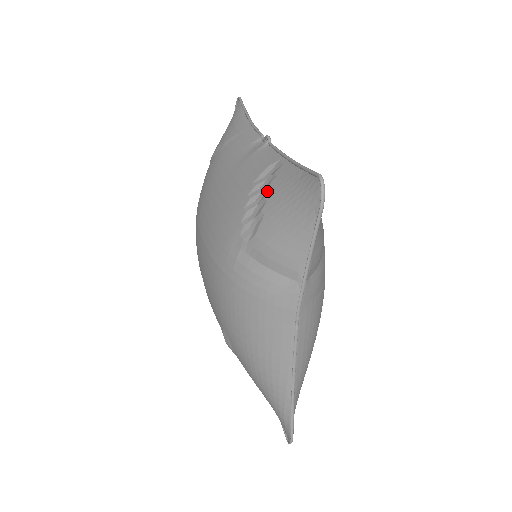
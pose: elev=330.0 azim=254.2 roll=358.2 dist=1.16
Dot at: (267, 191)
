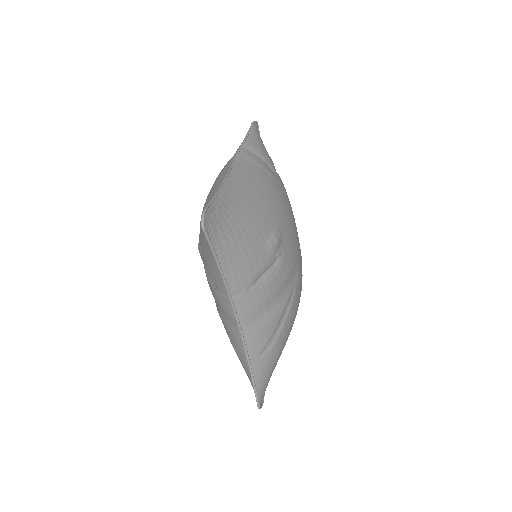
Dot at: occluded
